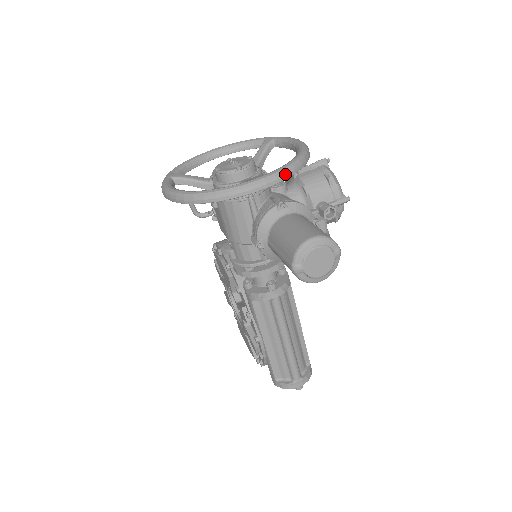
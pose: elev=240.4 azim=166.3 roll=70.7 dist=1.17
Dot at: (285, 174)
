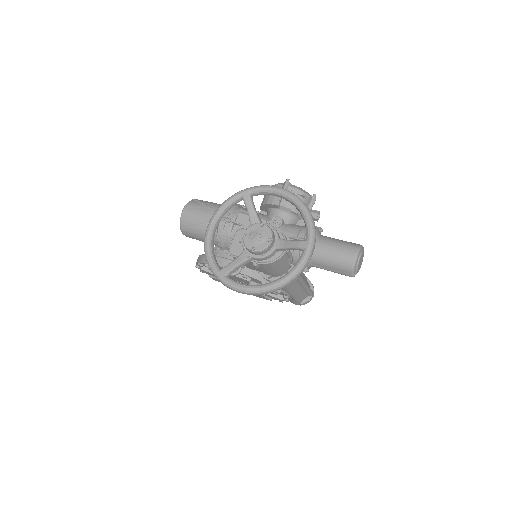
Dot at: (315, 231)
